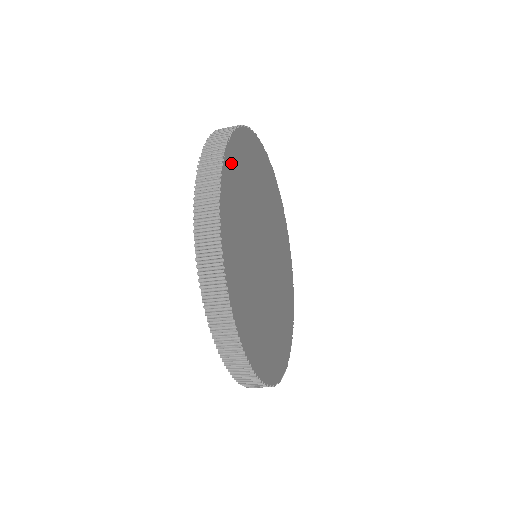
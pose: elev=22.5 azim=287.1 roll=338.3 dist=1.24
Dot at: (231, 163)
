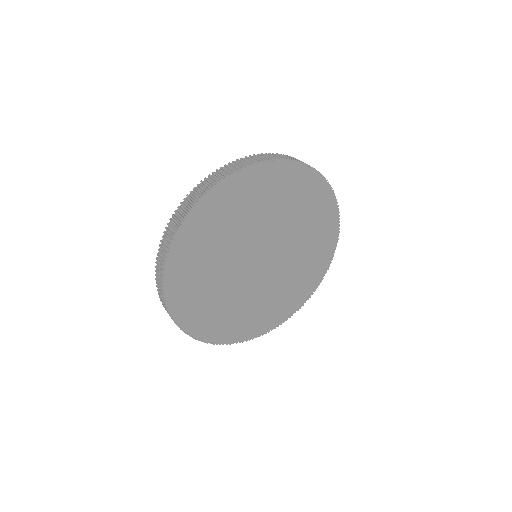
Dot at: (177, 265)
